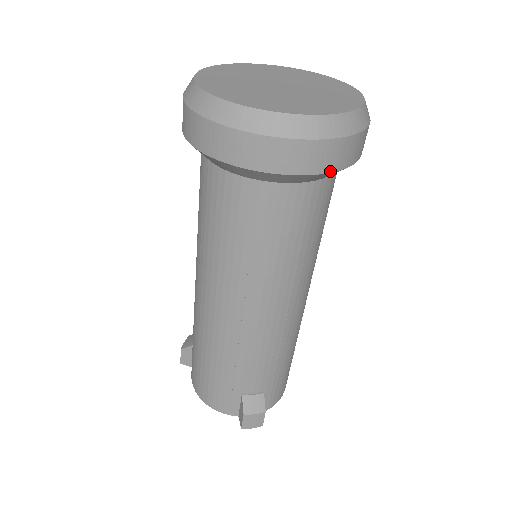
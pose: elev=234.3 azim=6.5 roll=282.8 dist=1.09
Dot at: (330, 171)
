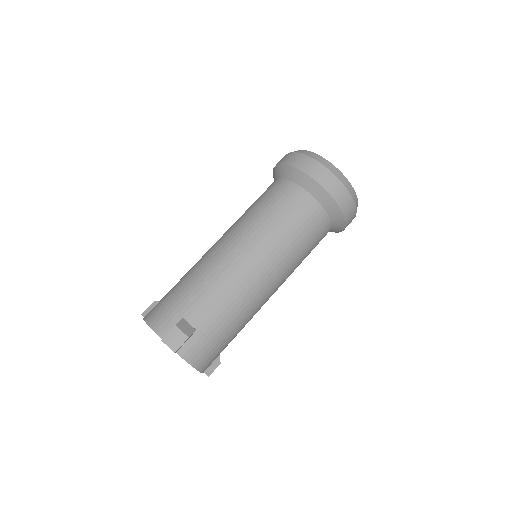
Dot at: (332, 195)
